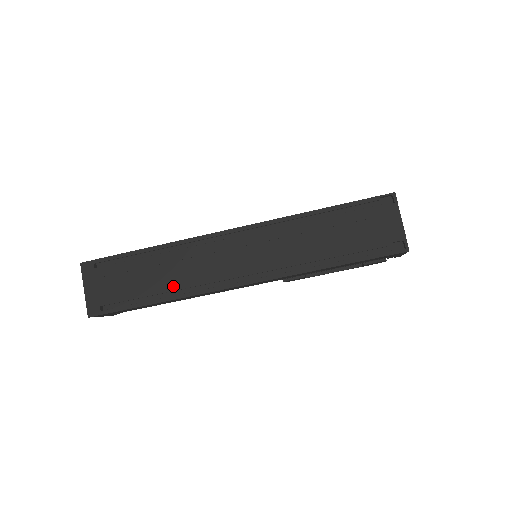
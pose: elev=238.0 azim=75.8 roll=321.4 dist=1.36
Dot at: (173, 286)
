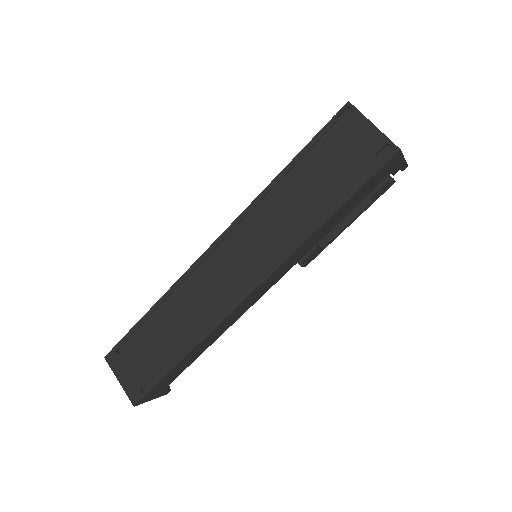
Dot at: (190, 332)
